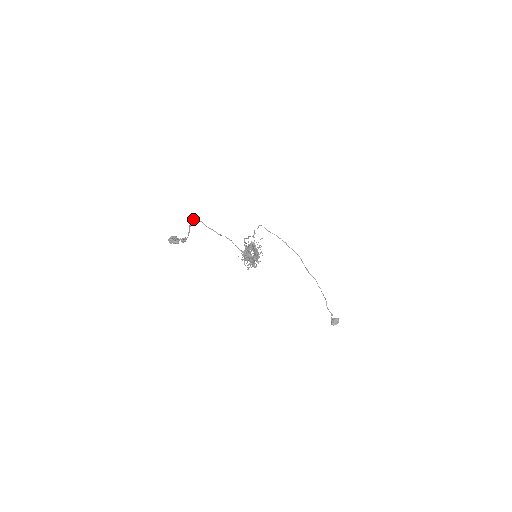
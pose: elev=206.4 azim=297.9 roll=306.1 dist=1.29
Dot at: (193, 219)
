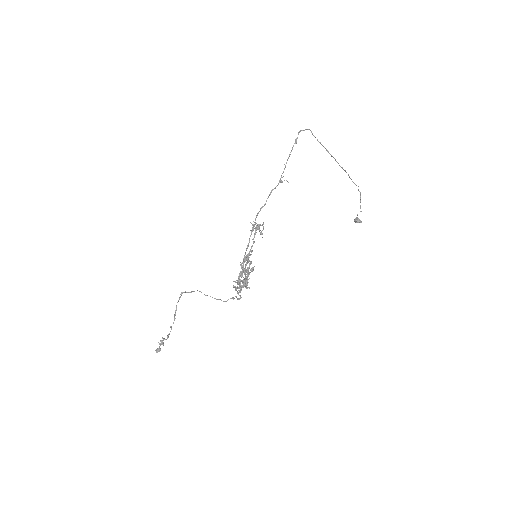
Dot at: (179, 299)
